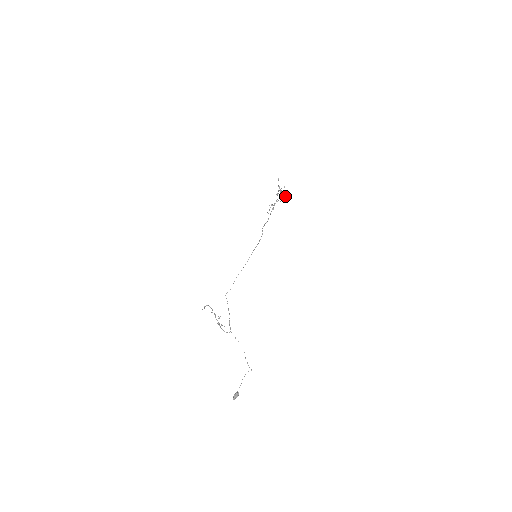
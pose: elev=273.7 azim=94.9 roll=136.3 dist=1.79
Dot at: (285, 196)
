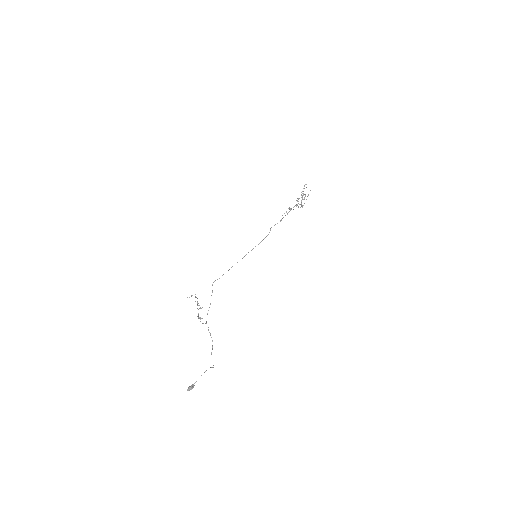
Dot at: occluded
